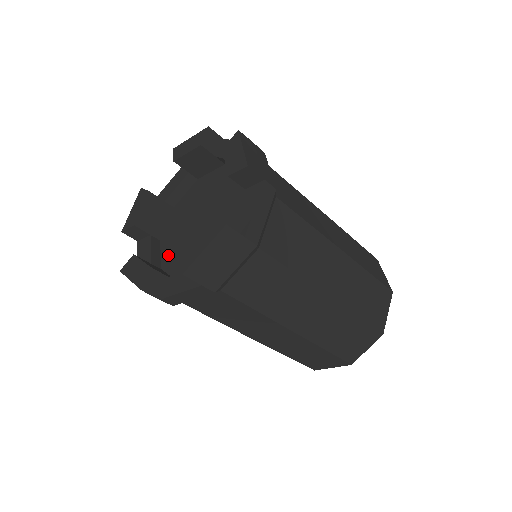
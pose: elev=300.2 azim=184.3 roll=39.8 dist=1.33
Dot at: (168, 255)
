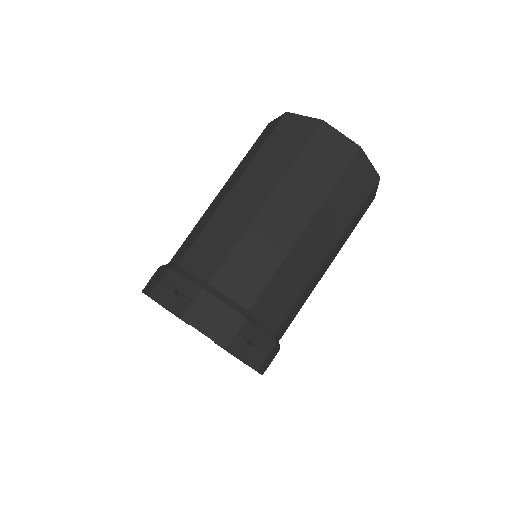
Dot at: occluded
